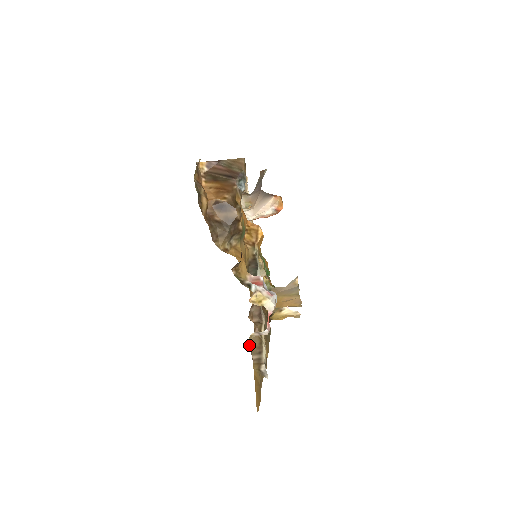
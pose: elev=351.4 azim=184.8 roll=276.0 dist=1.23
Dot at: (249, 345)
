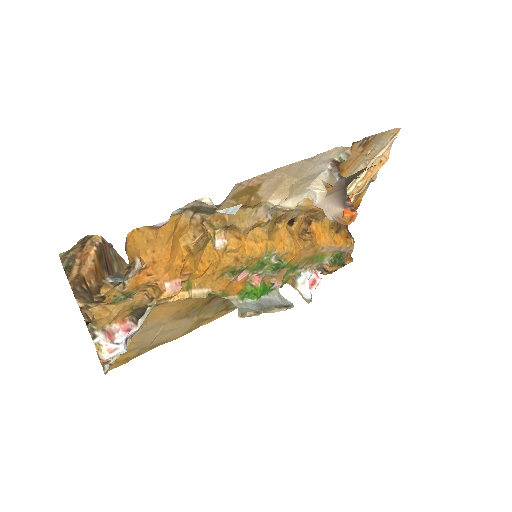
Dot at: occluded
